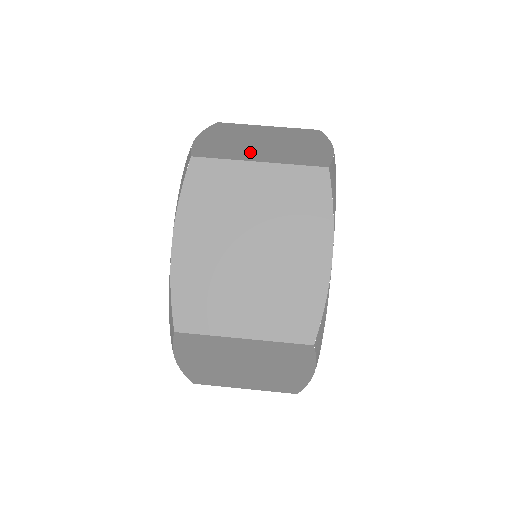
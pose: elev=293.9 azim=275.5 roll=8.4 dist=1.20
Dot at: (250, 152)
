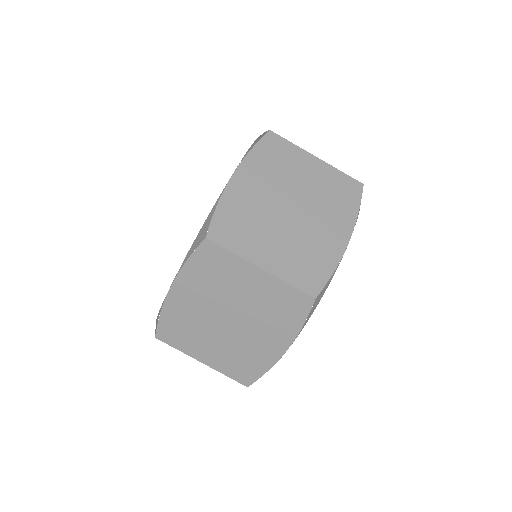
Dot at: (263, 240)
